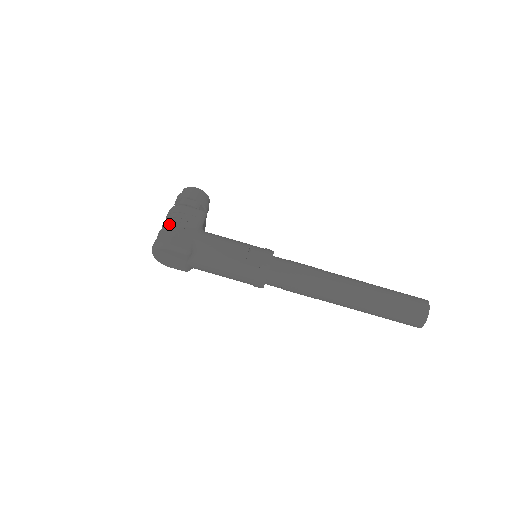
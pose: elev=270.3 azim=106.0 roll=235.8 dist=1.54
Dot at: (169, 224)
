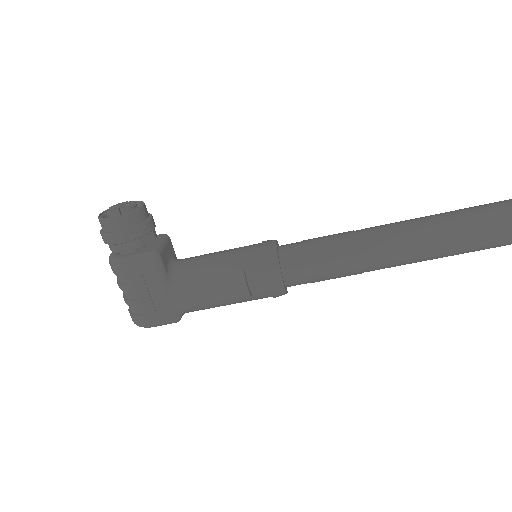
Dot at: (127, 295)
